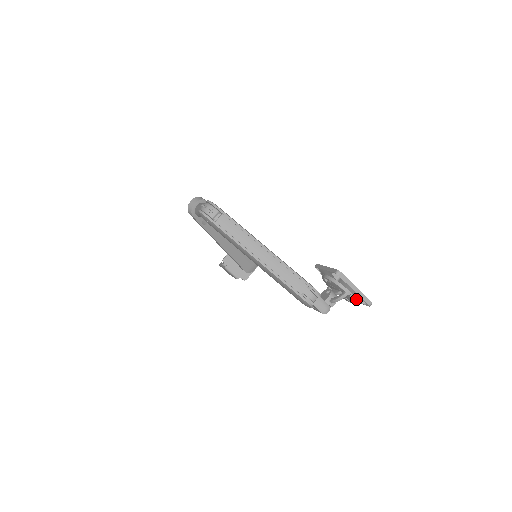
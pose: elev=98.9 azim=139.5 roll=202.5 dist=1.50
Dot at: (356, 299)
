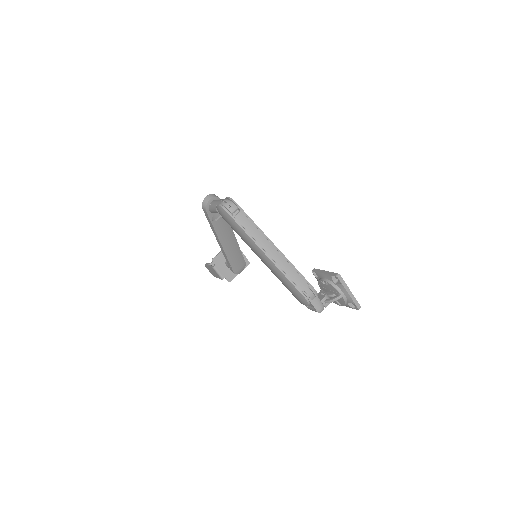
Dot at: (347, 302)
